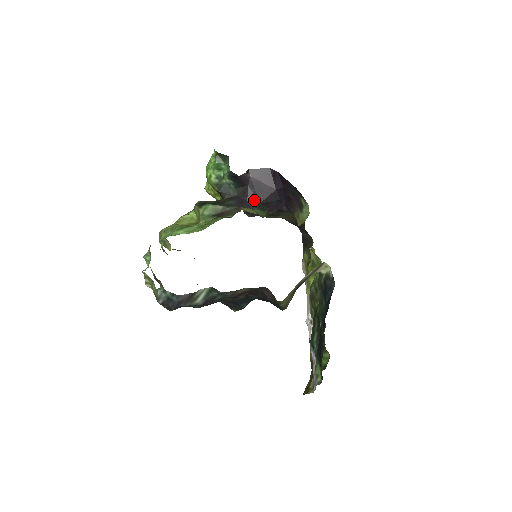
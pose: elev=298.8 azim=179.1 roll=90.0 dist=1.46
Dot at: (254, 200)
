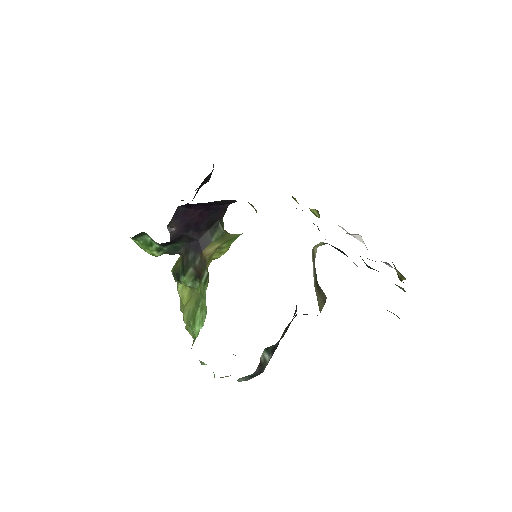
Dot at: (202, 234)
